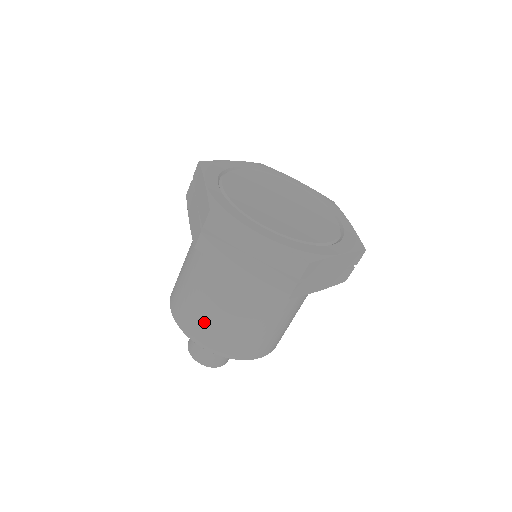
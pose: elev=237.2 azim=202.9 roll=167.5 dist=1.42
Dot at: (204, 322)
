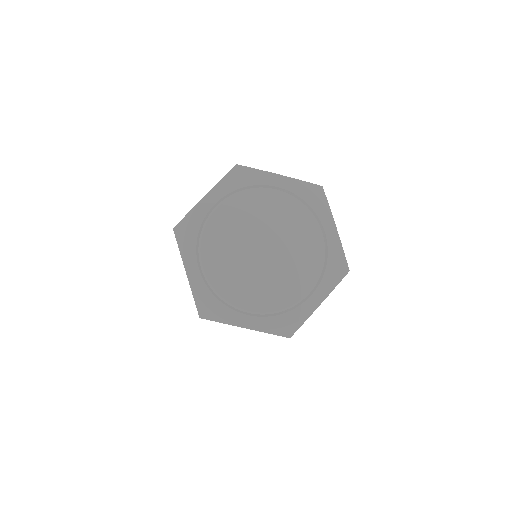
Dot at: occluded
